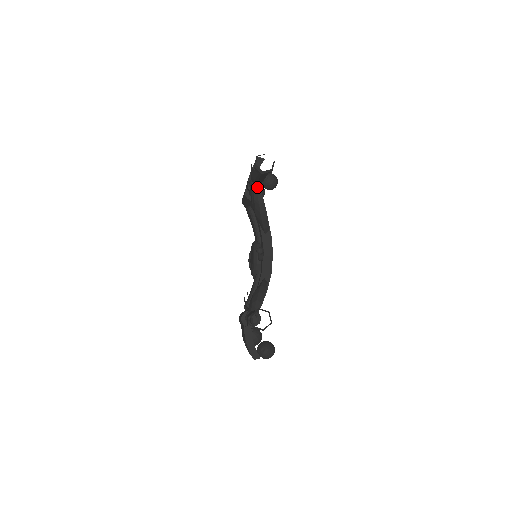
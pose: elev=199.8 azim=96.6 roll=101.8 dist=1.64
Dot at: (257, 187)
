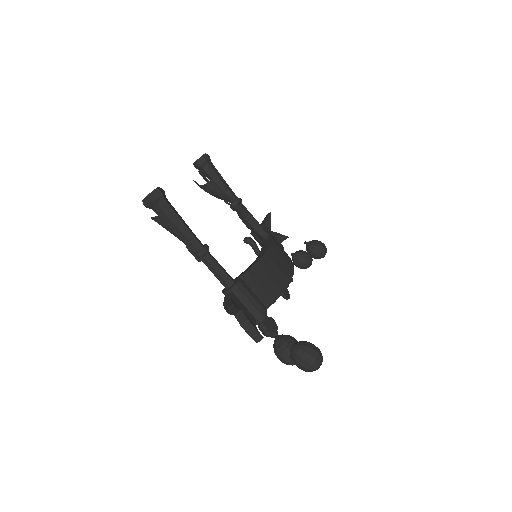
Dot at: (236, 205)
